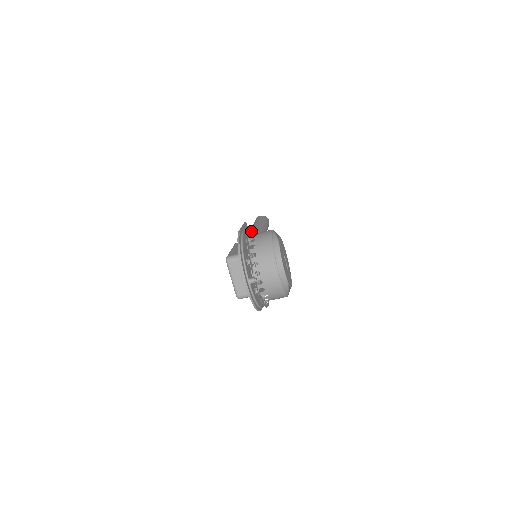
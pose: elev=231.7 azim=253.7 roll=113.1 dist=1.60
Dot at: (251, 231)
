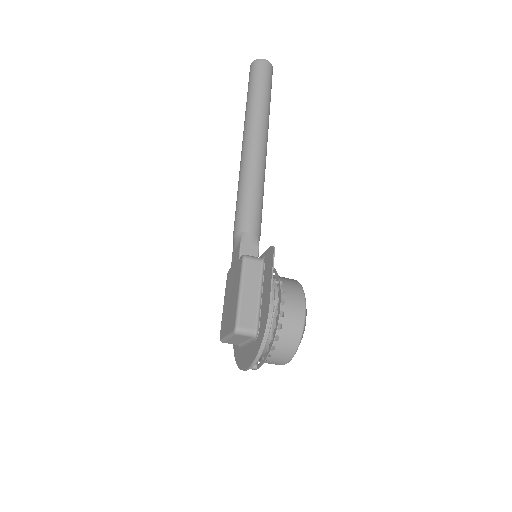
Dot at: (279, 287)
